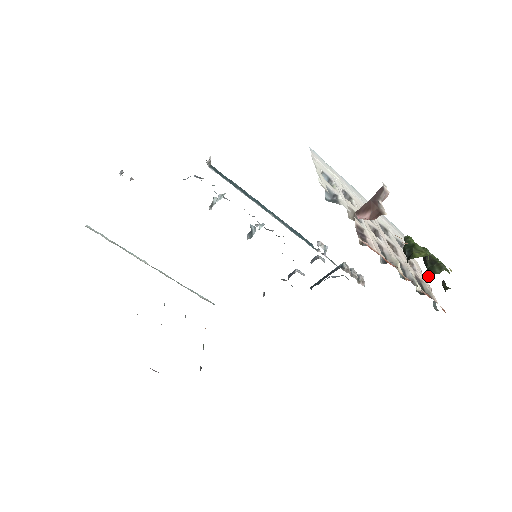
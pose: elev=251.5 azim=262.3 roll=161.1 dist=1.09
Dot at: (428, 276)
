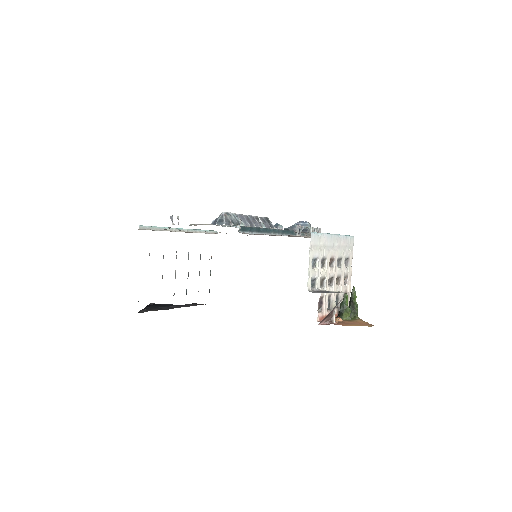
Dot at: occluded
